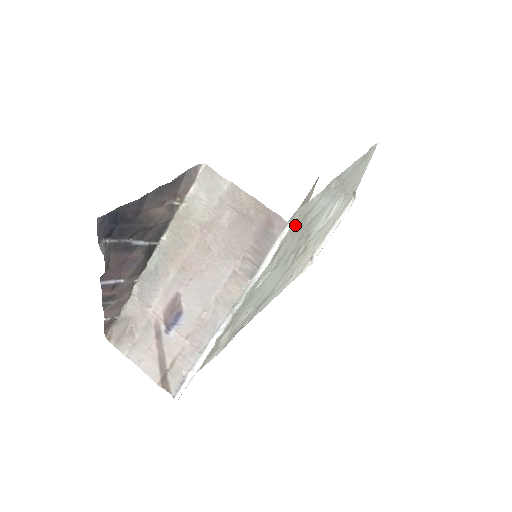
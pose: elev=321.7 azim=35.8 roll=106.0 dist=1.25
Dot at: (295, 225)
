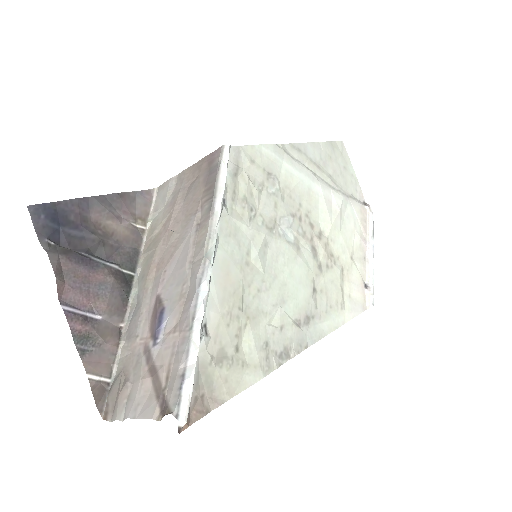
Dot at: (257, 177)
